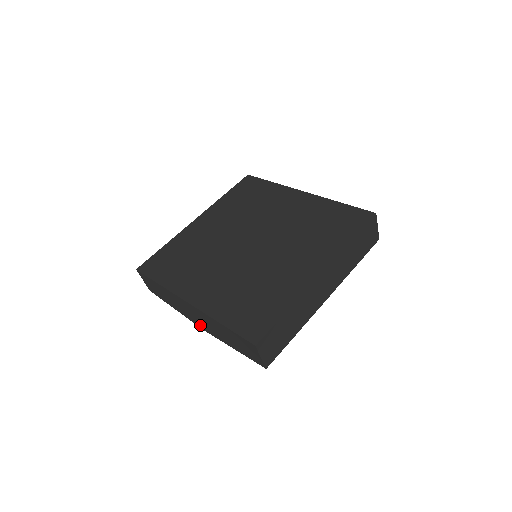
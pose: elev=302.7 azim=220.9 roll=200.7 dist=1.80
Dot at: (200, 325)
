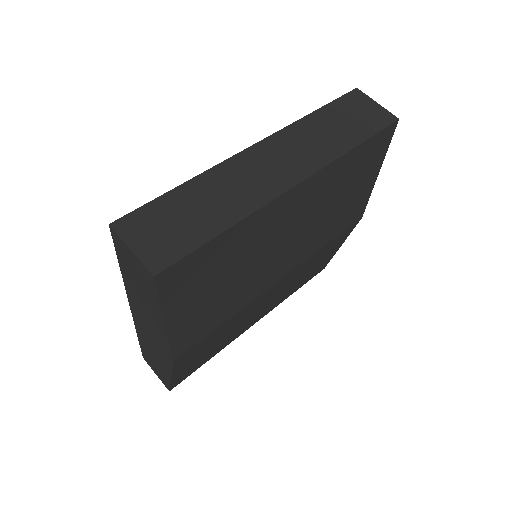
Dot at: (165, 353)
